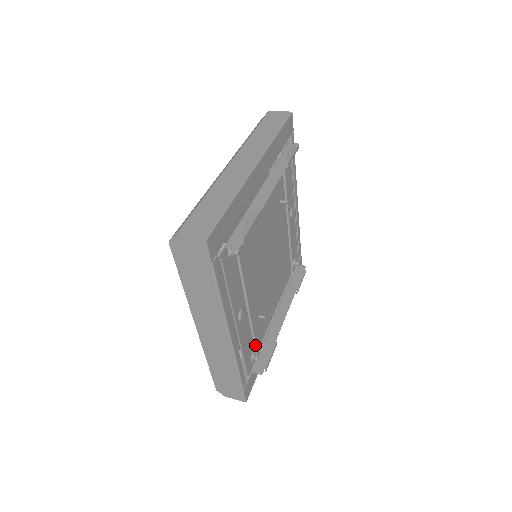
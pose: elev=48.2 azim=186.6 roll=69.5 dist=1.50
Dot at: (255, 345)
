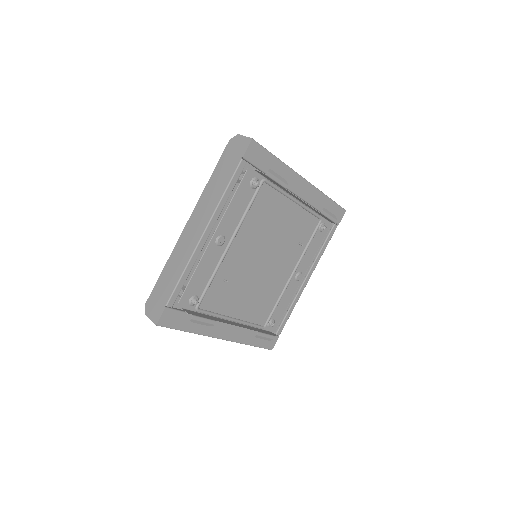
Dot at: (203, 294)
